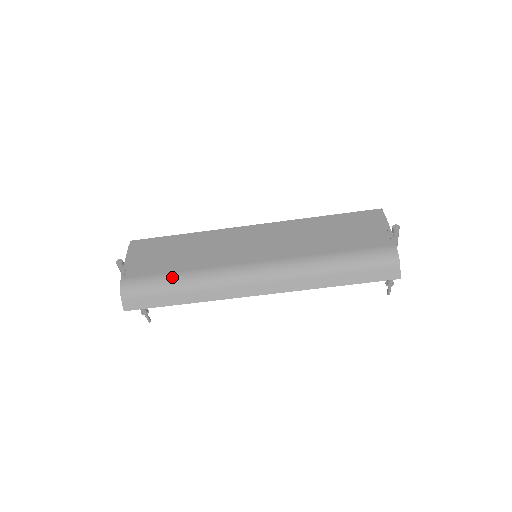
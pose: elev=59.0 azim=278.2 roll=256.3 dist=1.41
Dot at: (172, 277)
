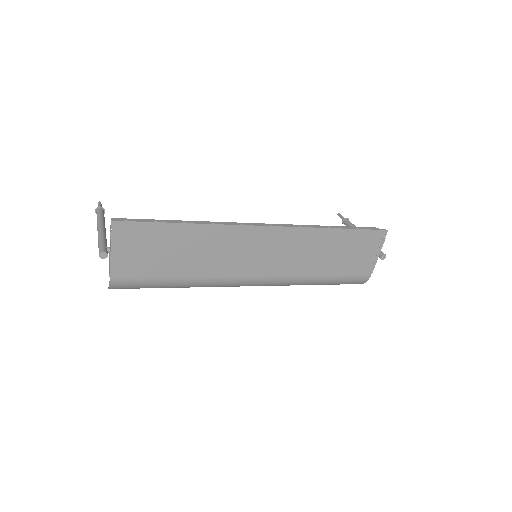
Dot at: (170, 283)
